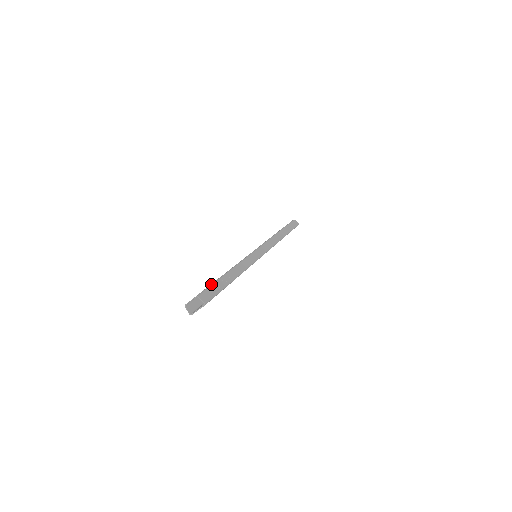
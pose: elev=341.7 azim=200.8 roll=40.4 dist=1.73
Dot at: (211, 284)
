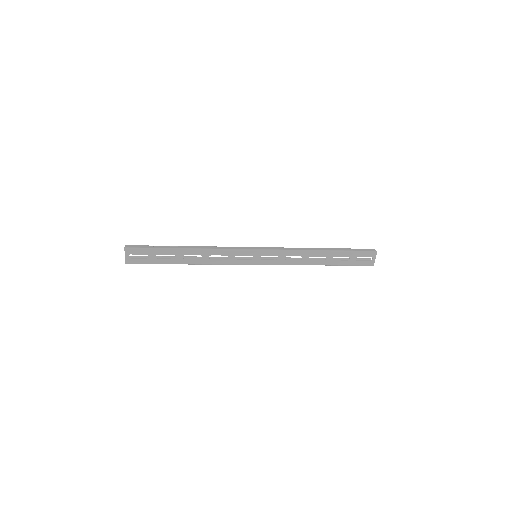
Dot at: (151, 246)
